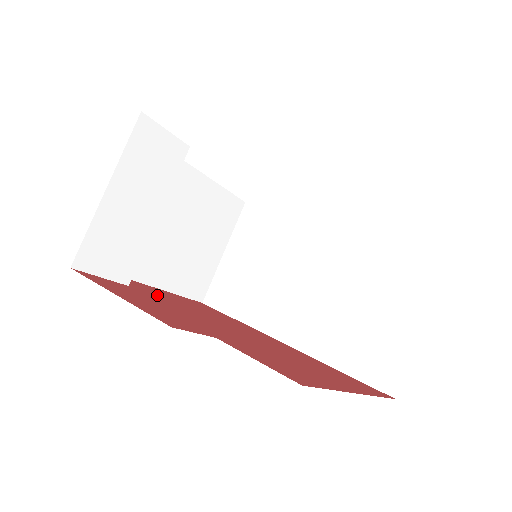
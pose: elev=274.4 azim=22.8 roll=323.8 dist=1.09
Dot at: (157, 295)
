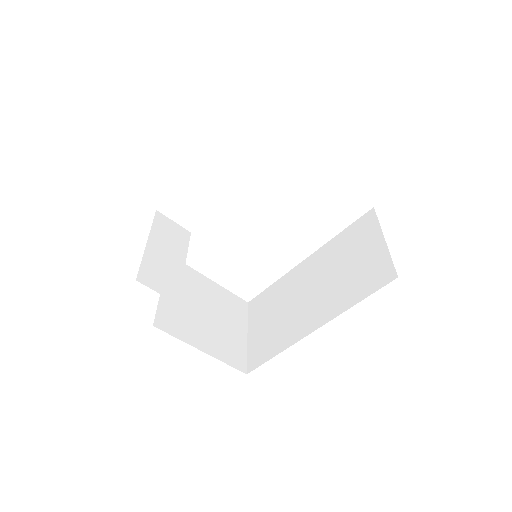
Dot at: occluded
